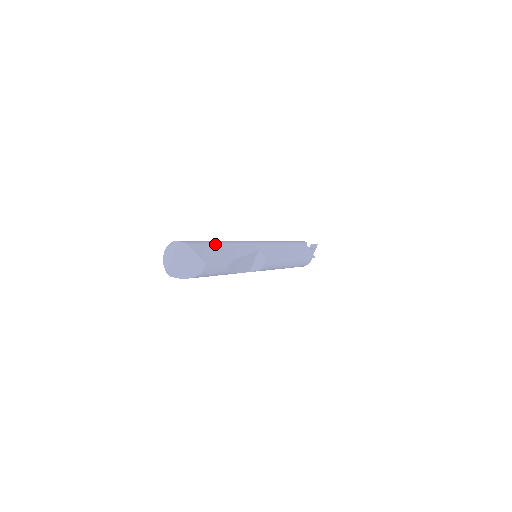
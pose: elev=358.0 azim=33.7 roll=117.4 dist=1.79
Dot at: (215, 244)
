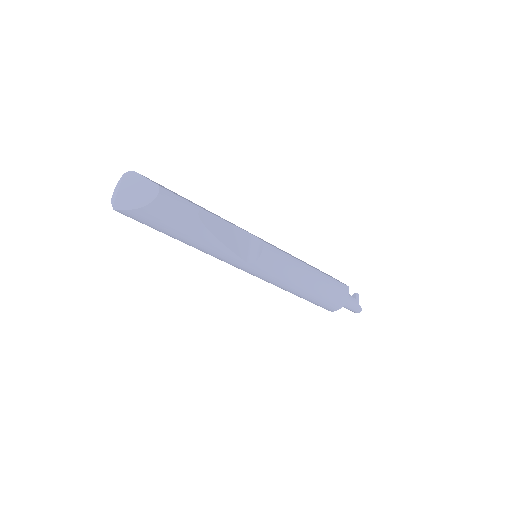
Dot at: occluded
